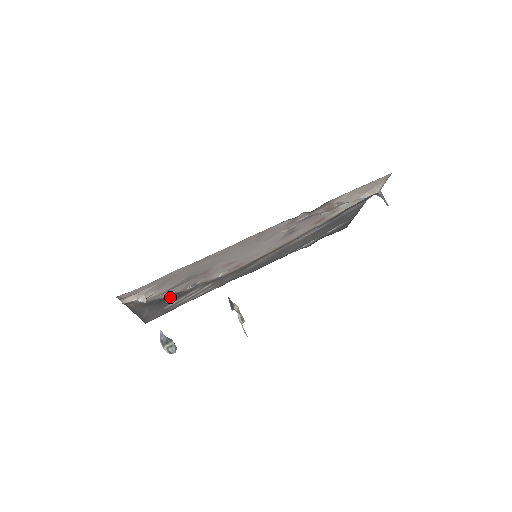
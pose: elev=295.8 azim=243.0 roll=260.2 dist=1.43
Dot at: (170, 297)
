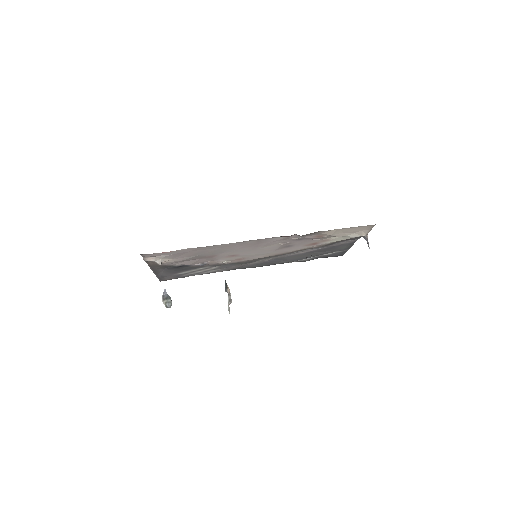
Dot at: (182, 267)
